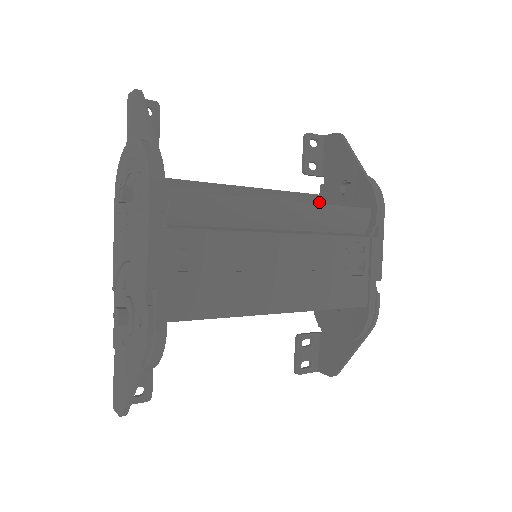
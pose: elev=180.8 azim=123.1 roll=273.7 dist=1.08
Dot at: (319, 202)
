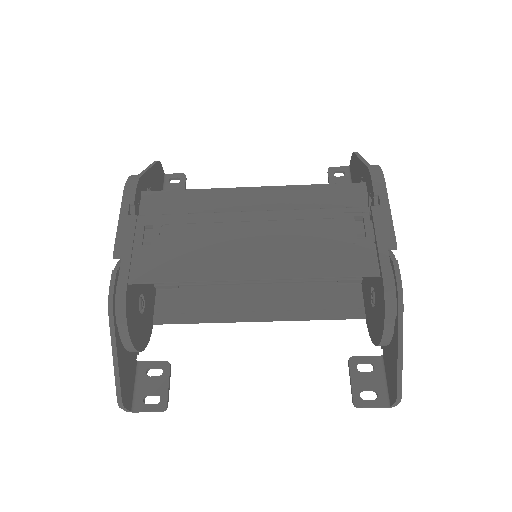
Dot at: occluded
